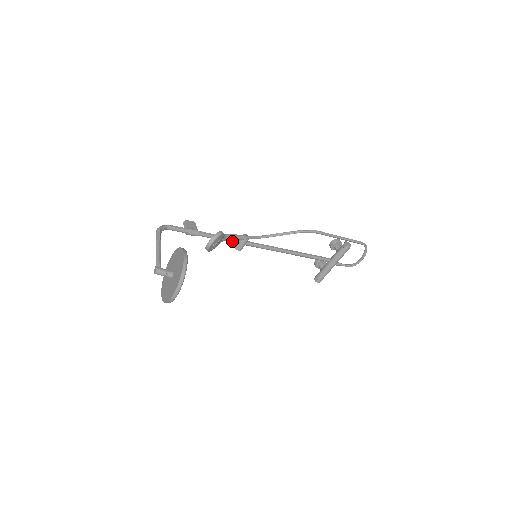
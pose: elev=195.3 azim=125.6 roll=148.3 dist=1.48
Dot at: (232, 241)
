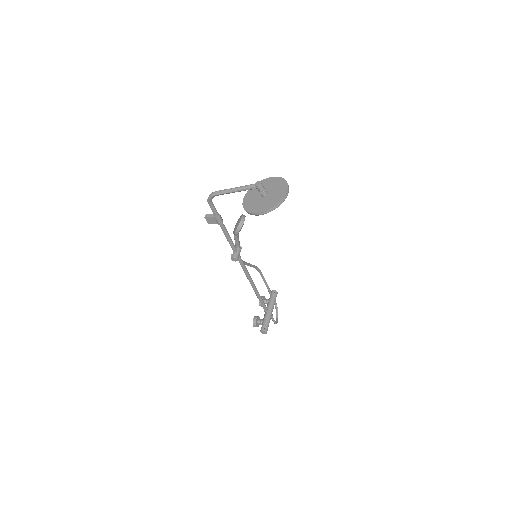
Dot at: (234, 246)
